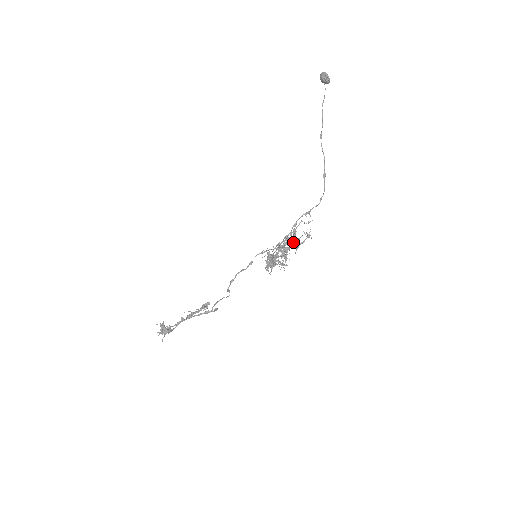
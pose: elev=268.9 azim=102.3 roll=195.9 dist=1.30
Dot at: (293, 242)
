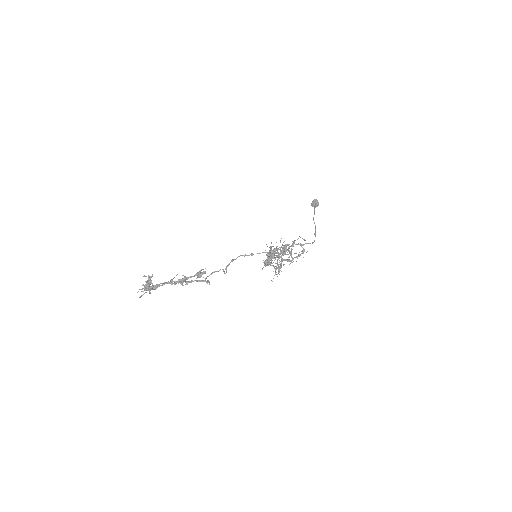
Dot at: (291, 251)
